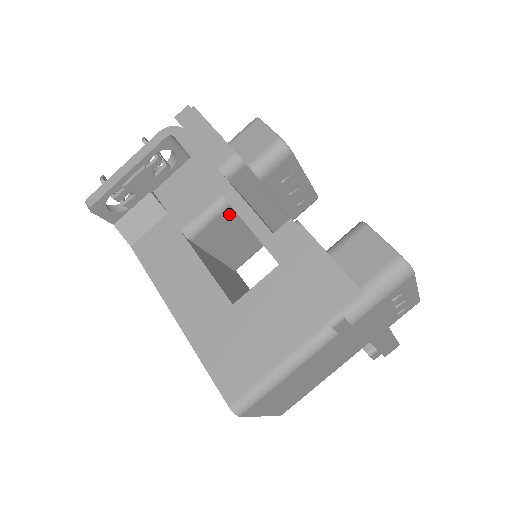
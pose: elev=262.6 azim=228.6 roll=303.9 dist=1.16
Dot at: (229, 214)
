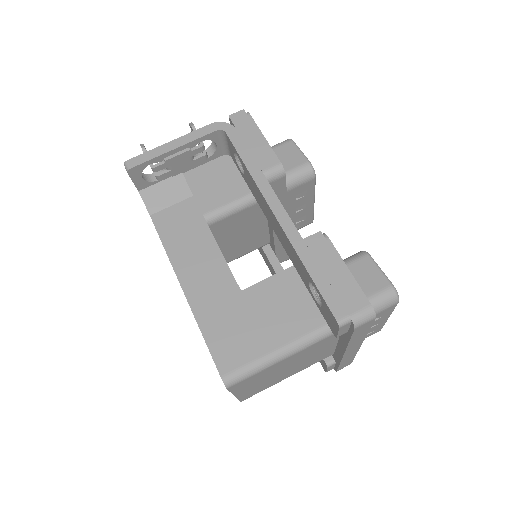
Dot at: (247, 213)
